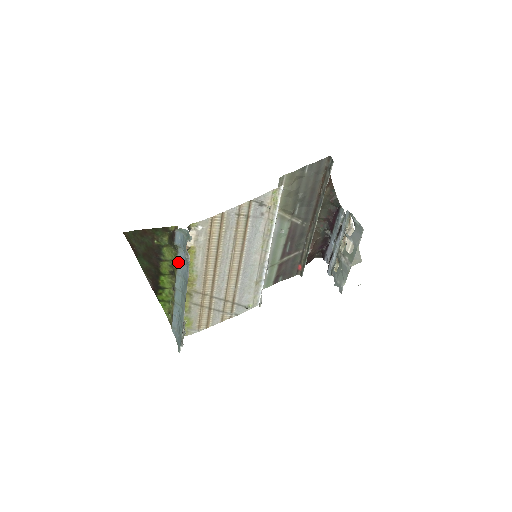
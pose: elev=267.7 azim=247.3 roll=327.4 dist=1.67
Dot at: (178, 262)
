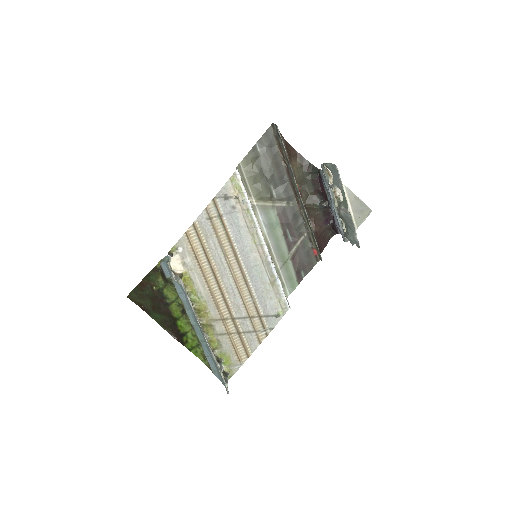
Dot at: (179, 295)
